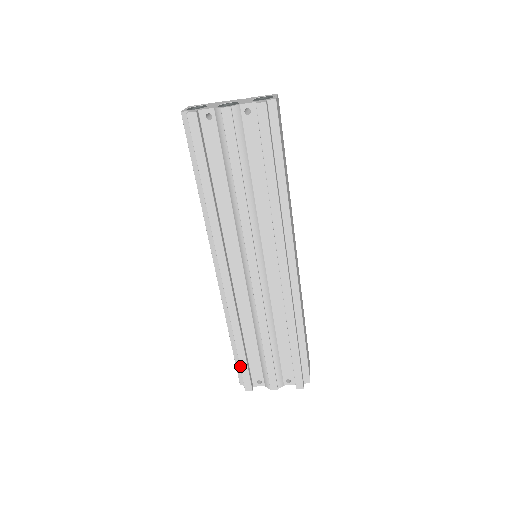
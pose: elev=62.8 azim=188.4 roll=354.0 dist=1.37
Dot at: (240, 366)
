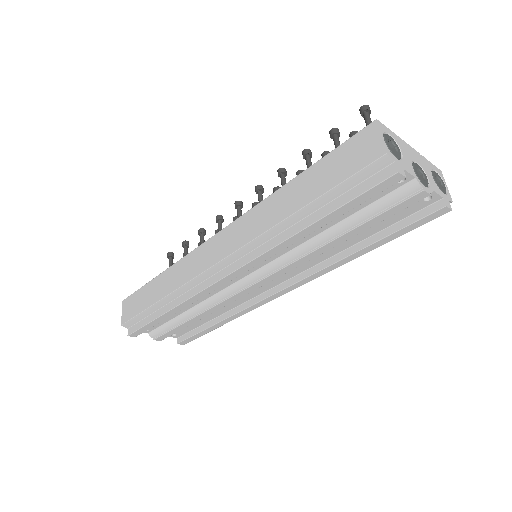
Dot at: (147, 324)
